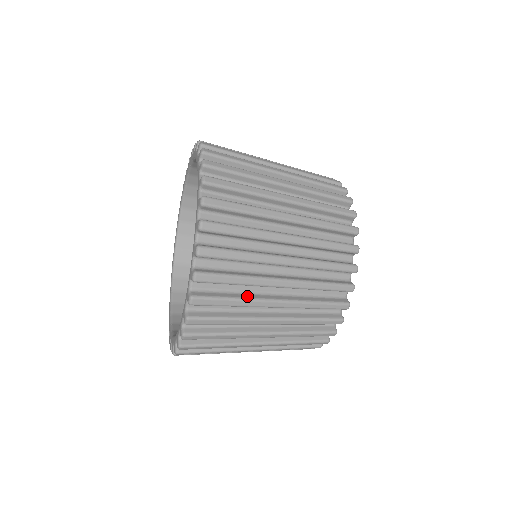
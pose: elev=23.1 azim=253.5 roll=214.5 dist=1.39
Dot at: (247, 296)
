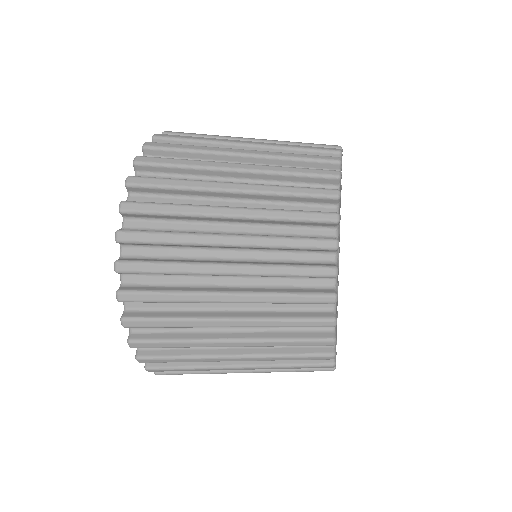
Dot at: (189, 315)
